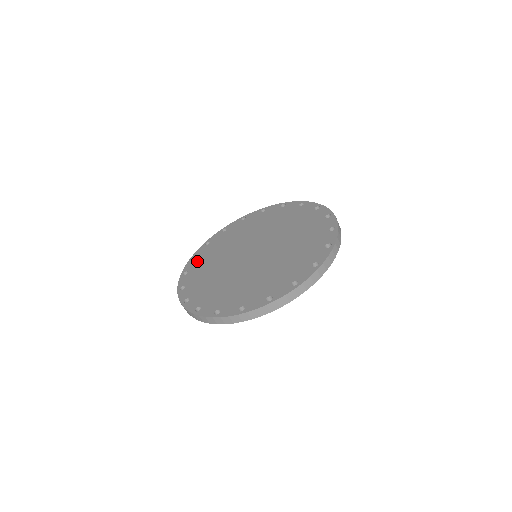
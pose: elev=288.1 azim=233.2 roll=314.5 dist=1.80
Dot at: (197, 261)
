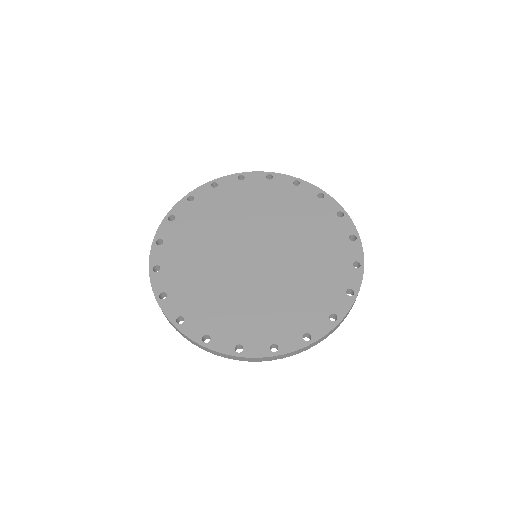
Dot at: (168, 249)
